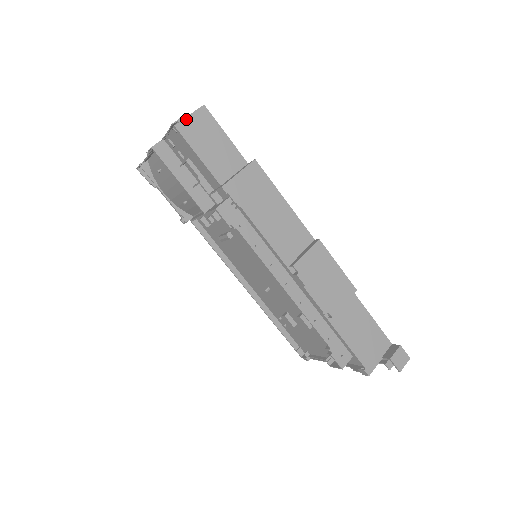
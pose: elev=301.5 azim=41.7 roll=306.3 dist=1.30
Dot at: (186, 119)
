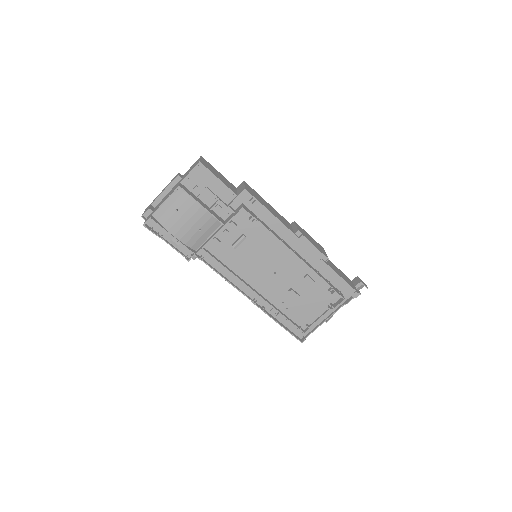
Dot at: (201, 160)
